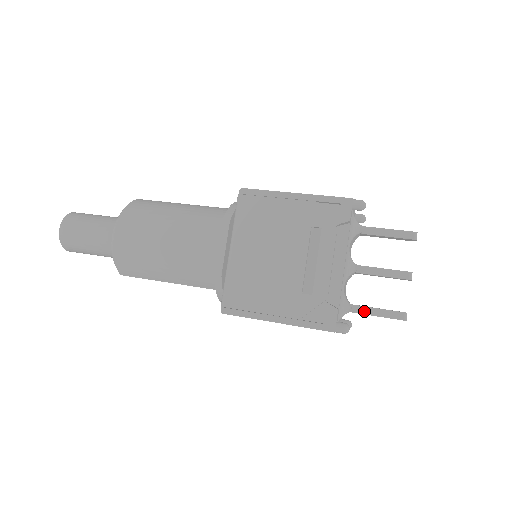
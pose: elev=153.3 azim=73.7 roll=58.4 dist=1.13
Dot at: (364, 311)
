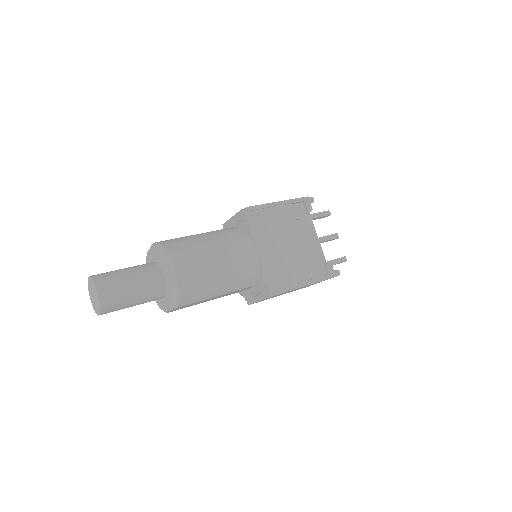
Dot at: occluded
